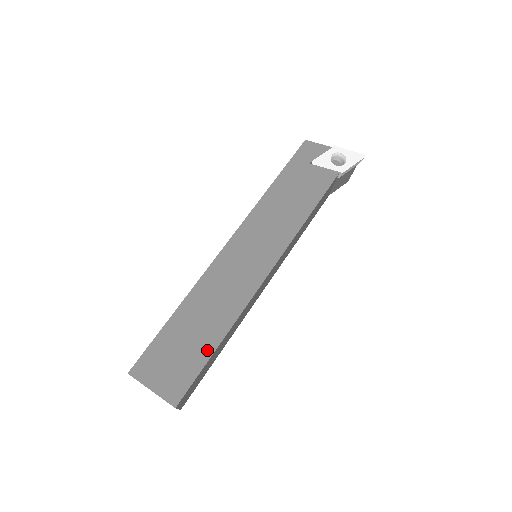
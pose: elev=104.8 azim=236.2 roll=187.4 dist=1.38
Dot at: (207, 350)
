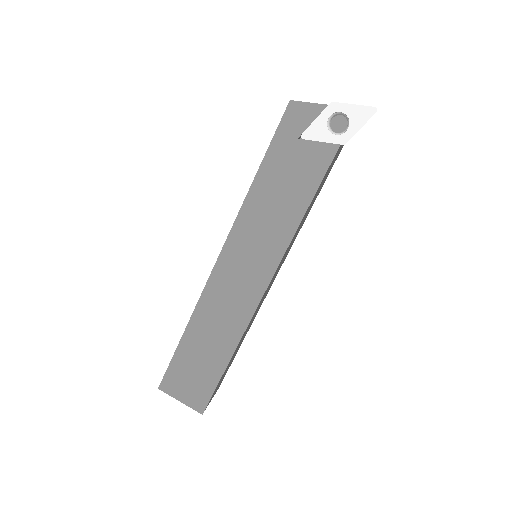
Dot at: (218, 369)
